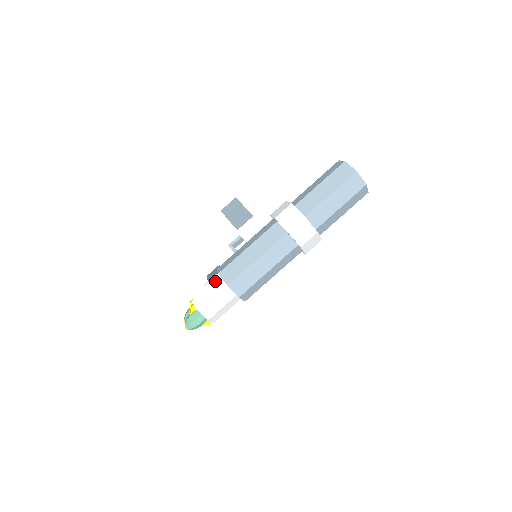
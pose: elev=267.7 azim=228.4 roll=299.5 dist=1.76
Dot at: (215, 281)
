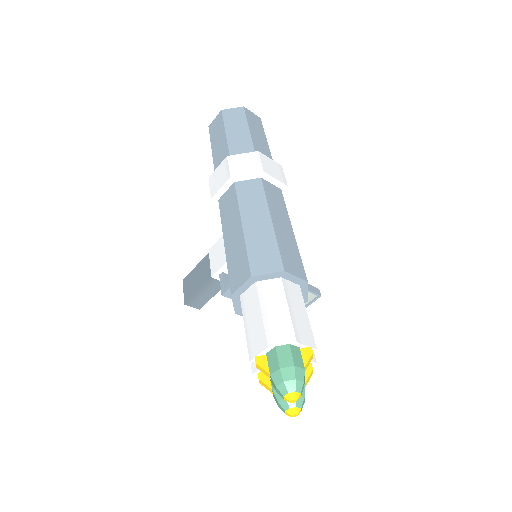
Dot at: (241, 307)
